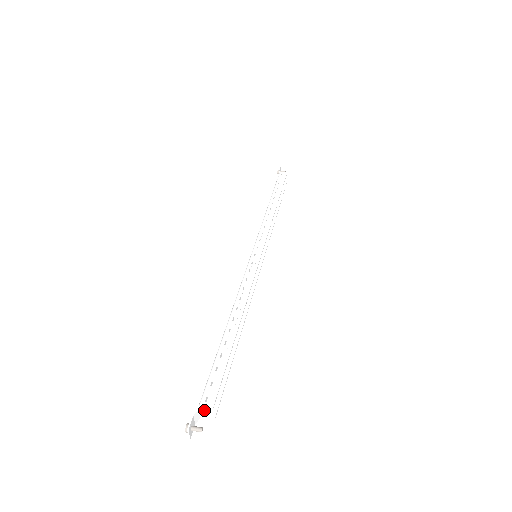
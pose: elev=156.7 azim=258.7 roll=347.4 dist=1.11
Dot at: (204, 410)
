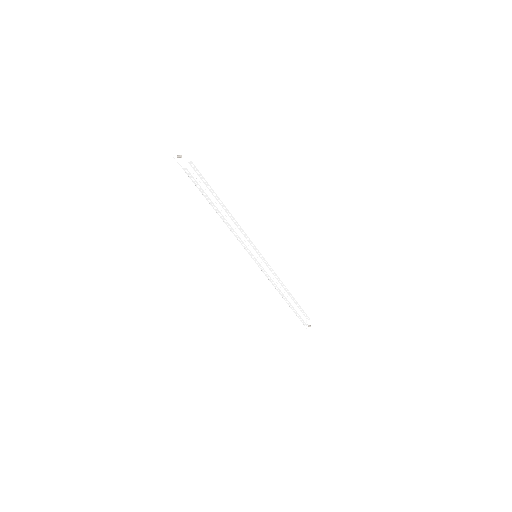
Dot at: (185, 170)
